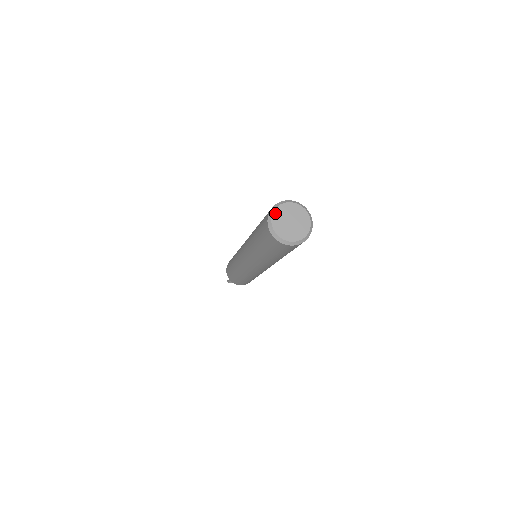
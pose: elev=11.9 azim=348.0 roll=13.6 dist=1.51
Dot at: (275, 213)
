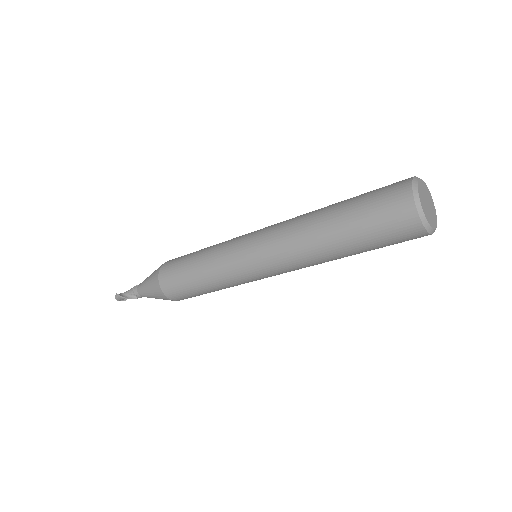
Dot at: (421, 181)
